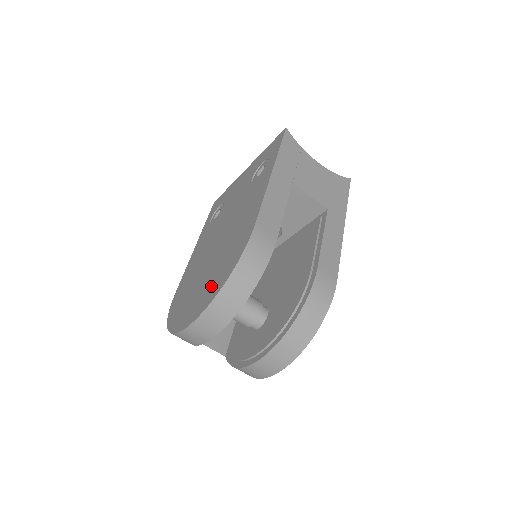
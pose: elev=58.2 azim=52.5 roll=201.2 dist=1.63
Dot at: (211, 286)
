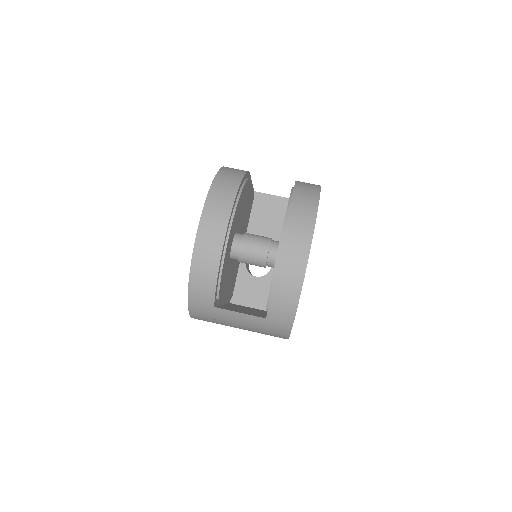
Dot at: occluded
